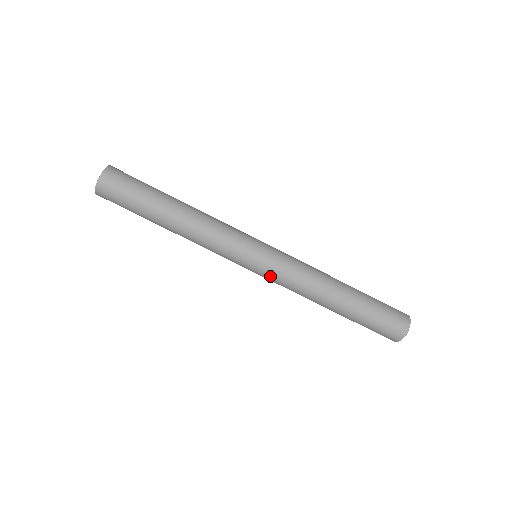
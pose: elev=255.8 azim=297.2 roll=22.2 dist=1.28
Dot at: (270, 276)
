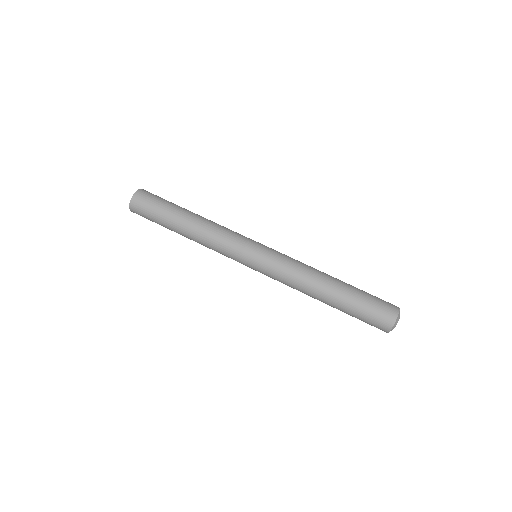
Dot at: (270, 261)
